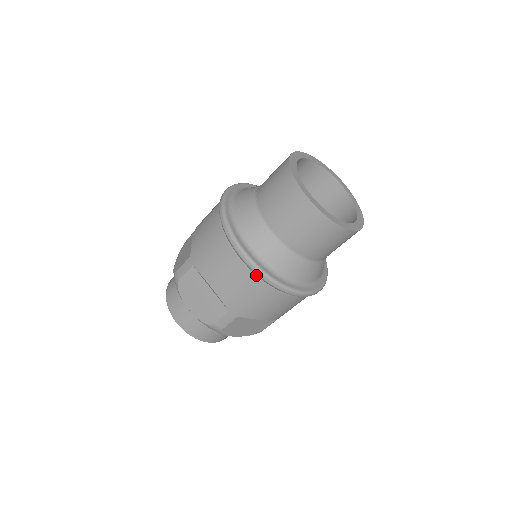
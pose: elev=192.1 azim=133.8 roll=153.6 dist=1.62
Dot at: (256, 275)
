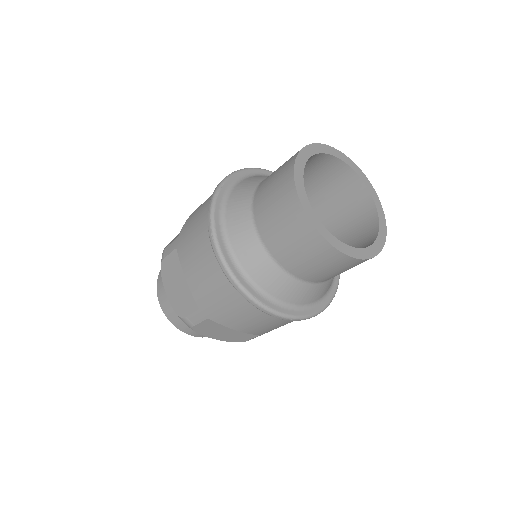
Dot at: (227, 278)
